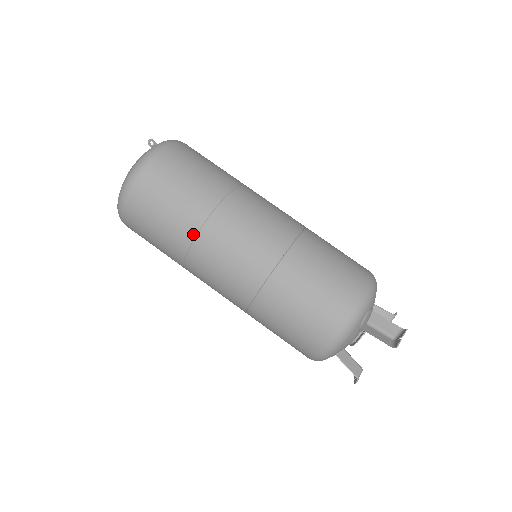
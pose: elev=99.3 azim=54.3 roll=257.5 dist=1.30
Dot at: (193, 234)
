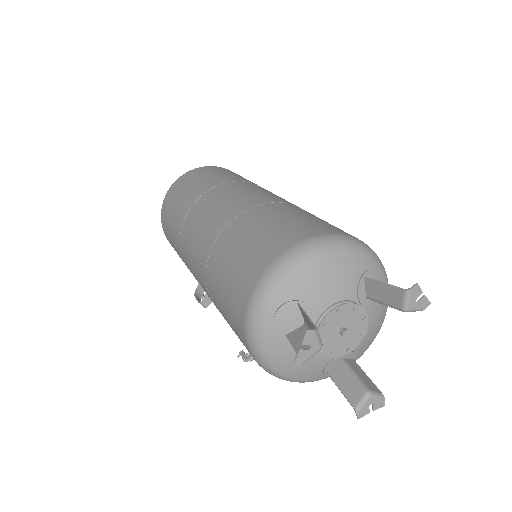
Dot at: (242, 181)
